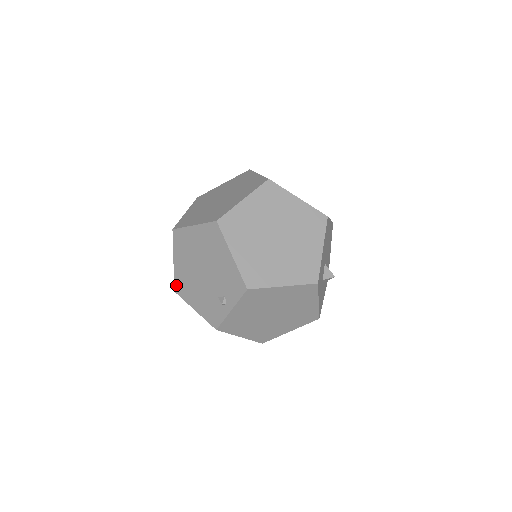
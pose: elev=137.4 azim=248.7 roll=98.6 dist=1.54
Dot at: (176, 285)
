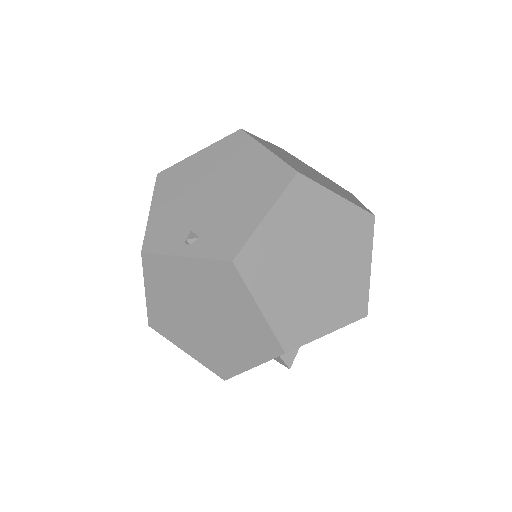
Dot at: (168, 171)
